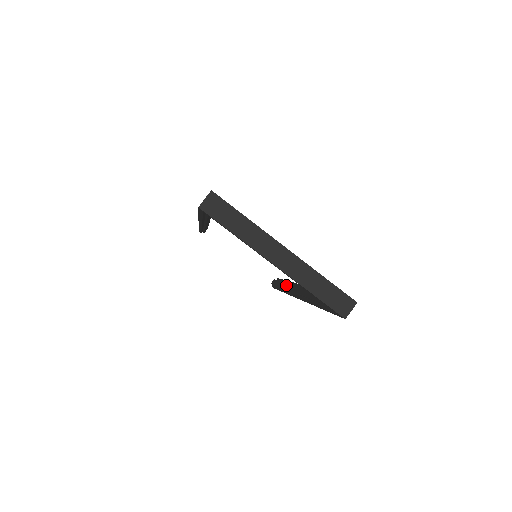
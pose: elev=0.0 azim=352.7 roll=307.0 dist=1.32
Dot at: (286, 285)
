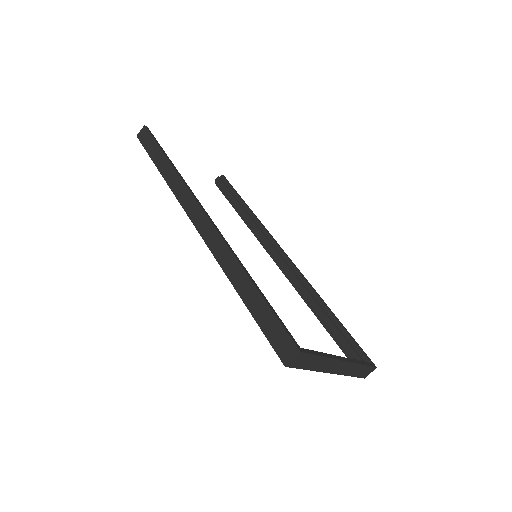
Dot at: (253, 224)
